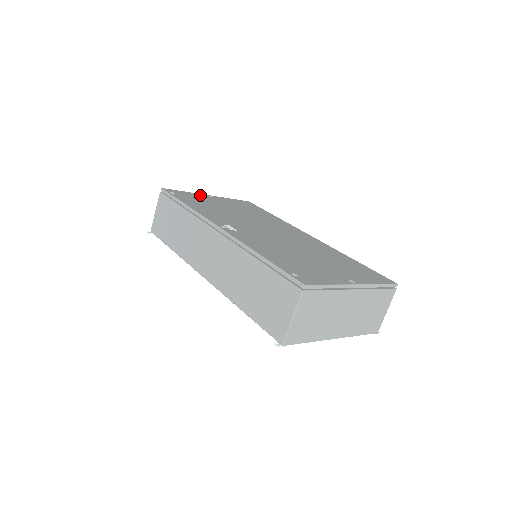
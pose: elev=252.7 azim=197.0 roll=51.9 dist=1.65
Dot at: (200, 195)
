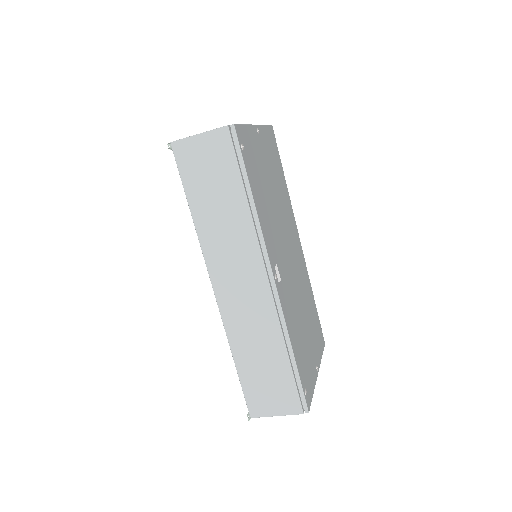
Dot at: (254, 134)
